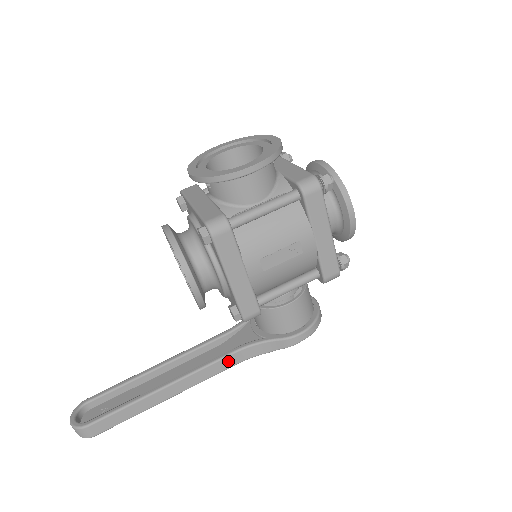
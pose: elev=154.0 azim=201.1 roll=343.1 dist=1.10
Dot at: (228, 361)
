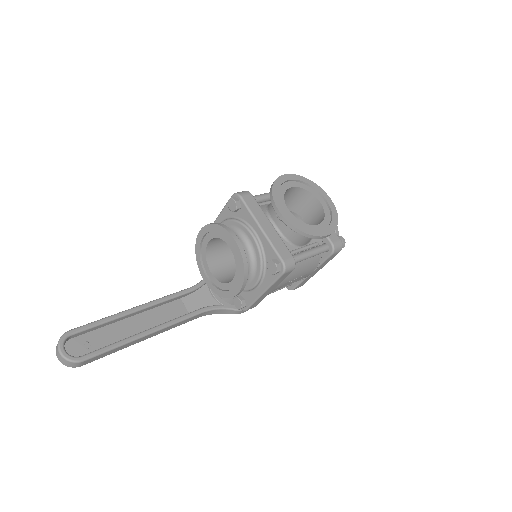
Dot at: (194, 317)
